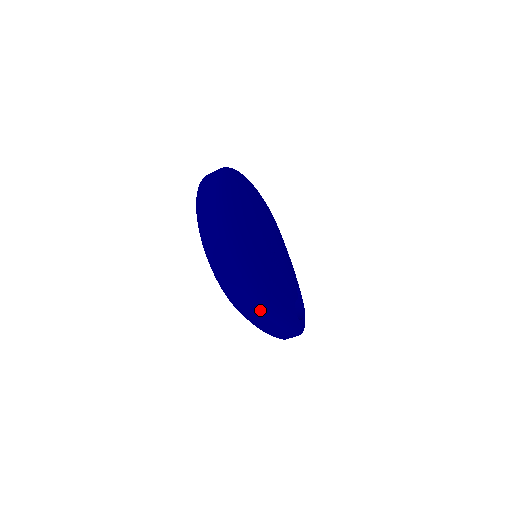
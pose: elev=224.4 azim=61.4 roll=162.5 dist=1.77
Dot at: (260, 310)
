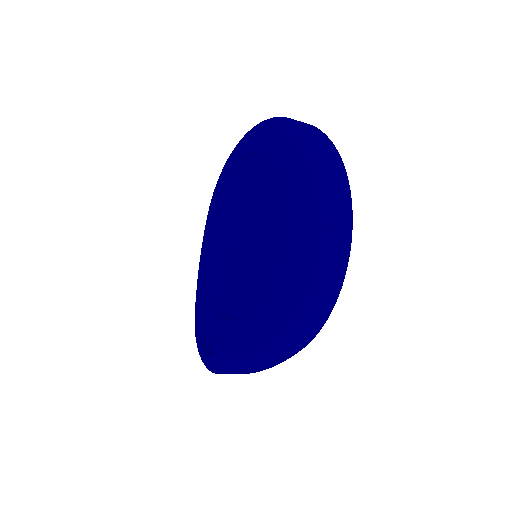
Dot at: (297, 352)
